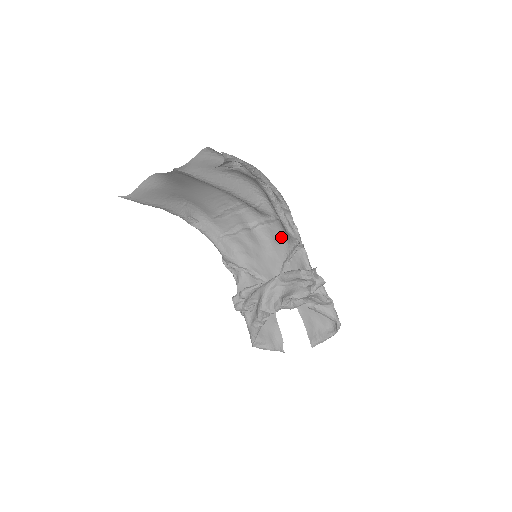
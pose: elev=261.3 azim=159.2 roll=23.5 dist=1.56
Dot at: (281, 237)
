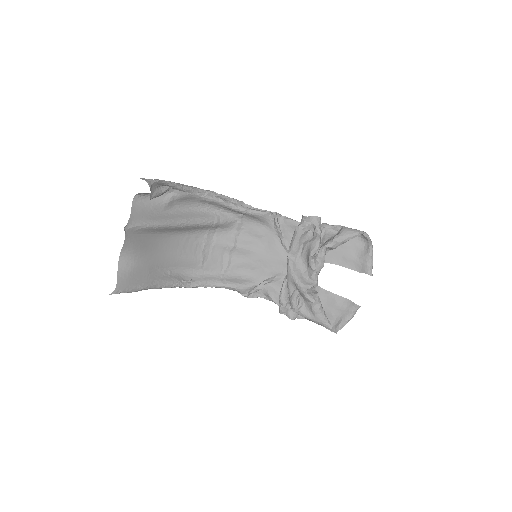
Dot at: (259, 228)
